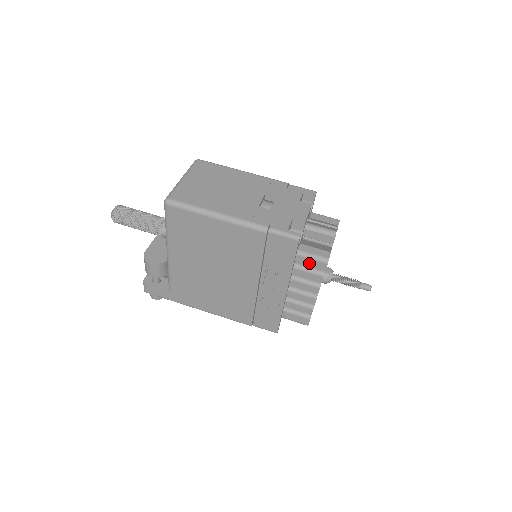
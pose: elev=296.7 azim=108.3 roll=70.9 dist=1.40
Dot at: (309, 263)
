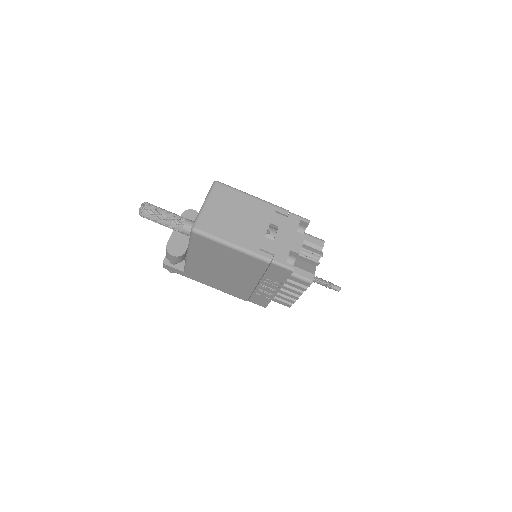
Dot at: (298, 281)
